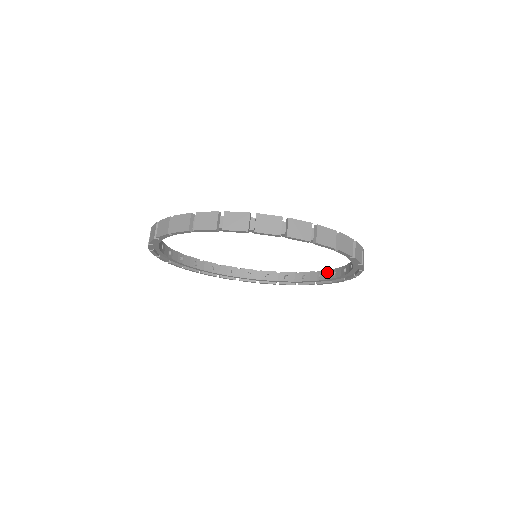
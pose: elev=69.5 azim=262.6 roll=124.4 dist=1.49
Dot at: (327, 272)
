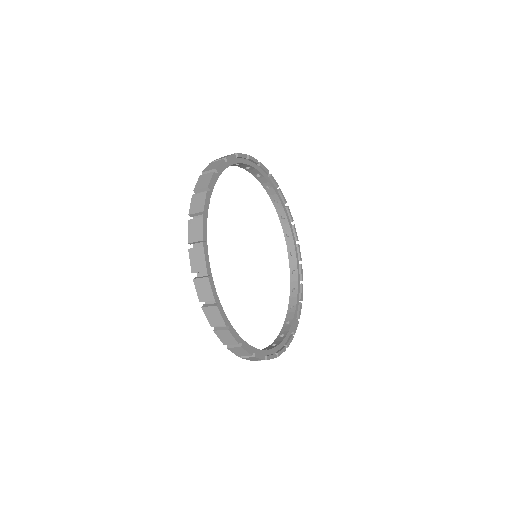
Dot at: (292, 244)
